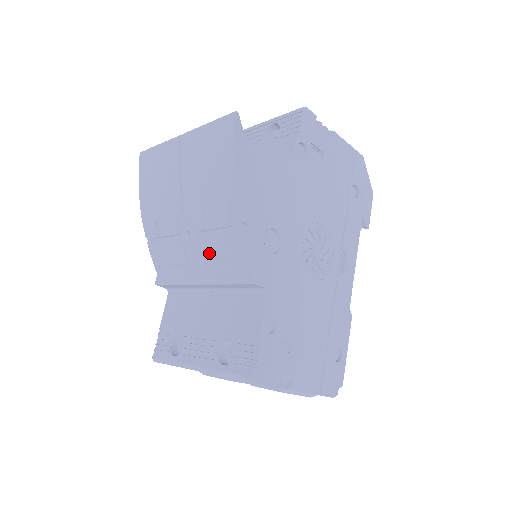
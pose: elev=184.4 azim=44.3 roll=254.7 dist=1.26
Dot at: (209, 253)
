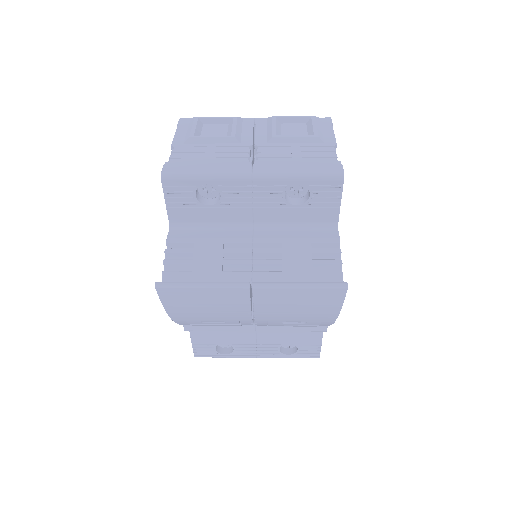
Dot at: occluded
